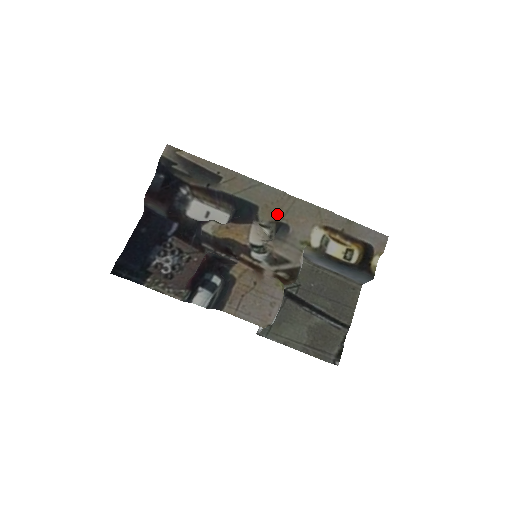
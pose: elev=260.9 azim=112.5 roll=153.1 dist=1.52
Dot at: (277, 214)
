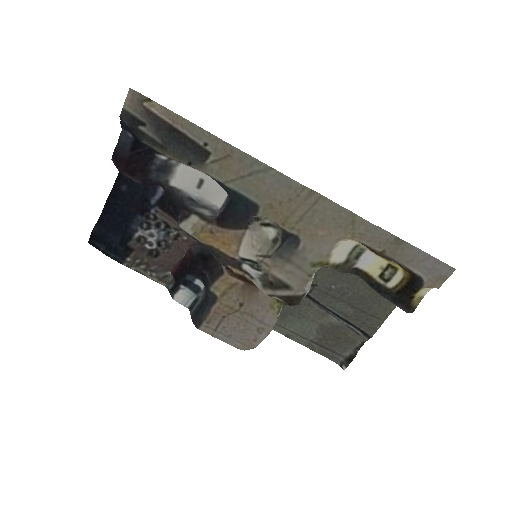
Dot at: (285, 220)
